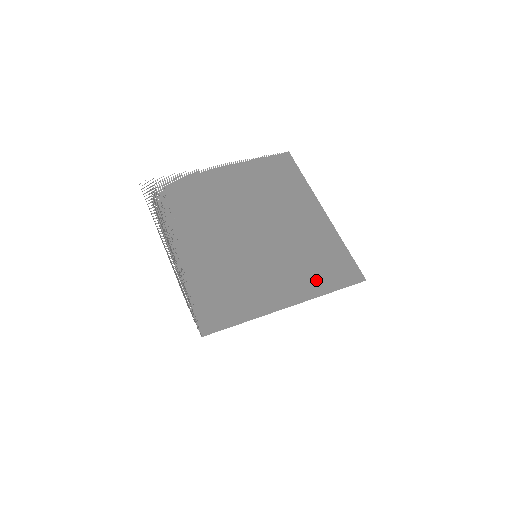
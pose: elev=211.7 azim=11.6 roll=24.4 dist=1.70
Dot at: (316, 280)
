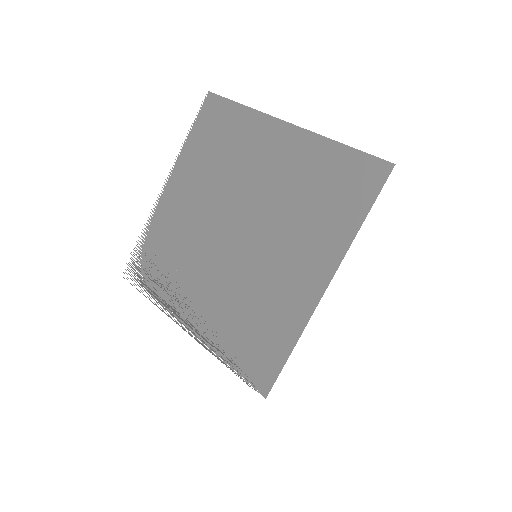
Dot at: (334, 225)
